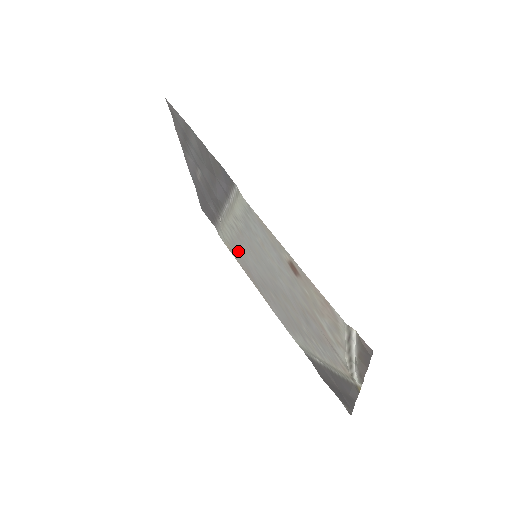
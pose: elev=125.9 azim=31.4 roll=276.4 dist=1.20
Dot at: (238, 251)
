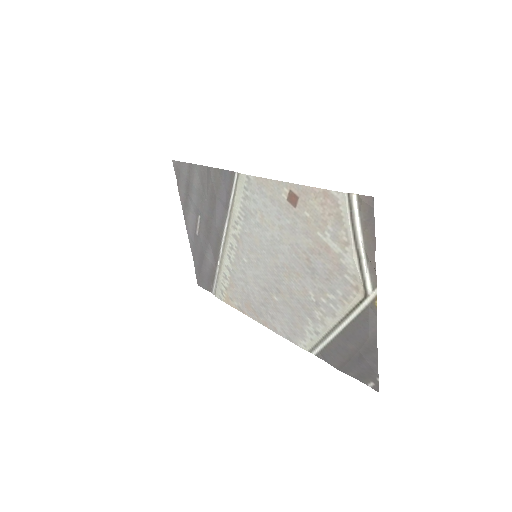
Dot at: (237, 284)
